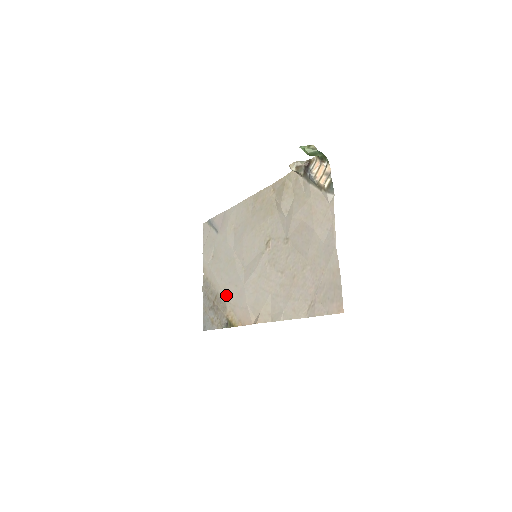
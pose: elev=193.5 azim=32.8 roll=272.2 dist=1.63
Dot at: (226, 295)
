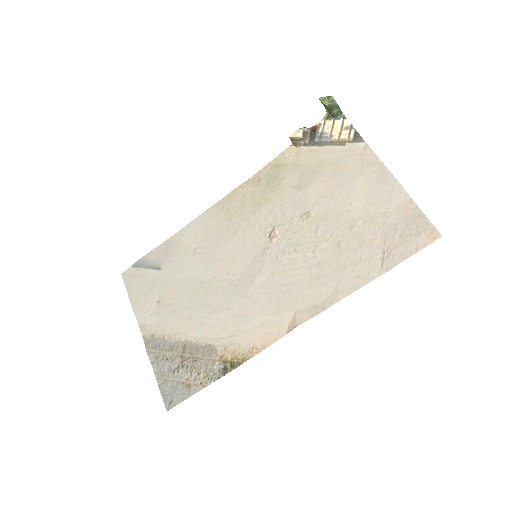
Dot at: (209, 332)
